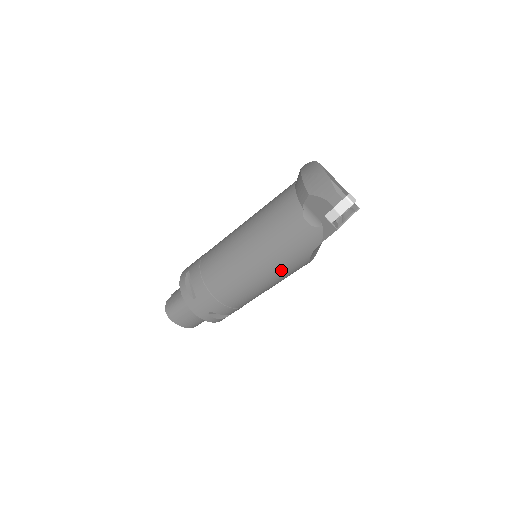
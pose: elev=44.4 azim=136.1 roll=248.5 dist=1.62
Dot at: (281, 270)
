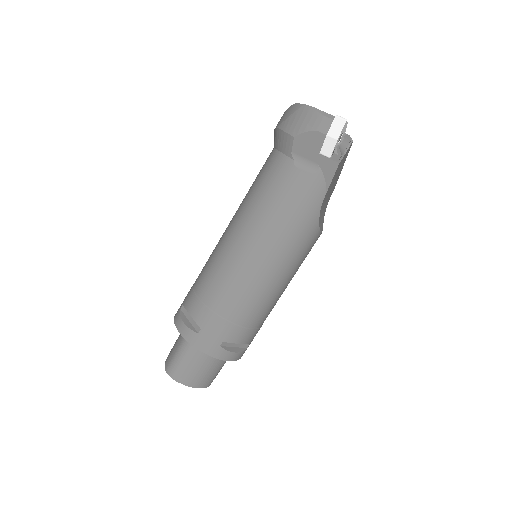
Dot at: (291, 249)
